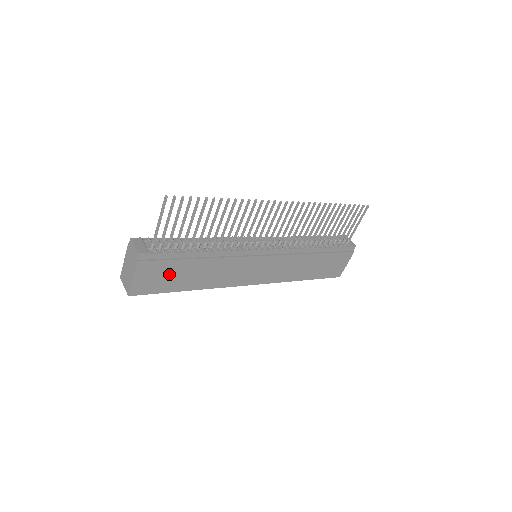
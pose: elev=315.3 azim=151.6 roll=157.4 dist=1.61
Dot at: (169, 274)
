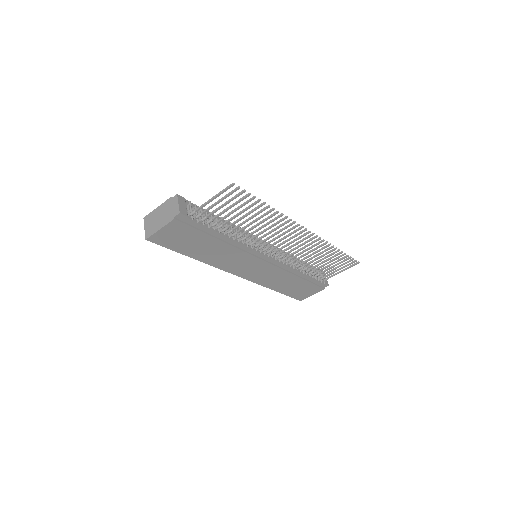
Dot at: (188, 239)
